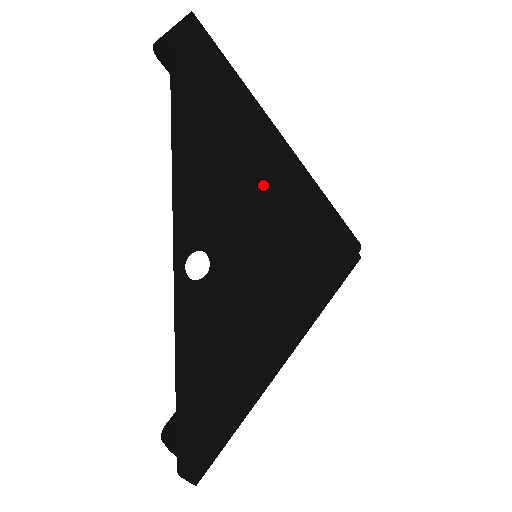
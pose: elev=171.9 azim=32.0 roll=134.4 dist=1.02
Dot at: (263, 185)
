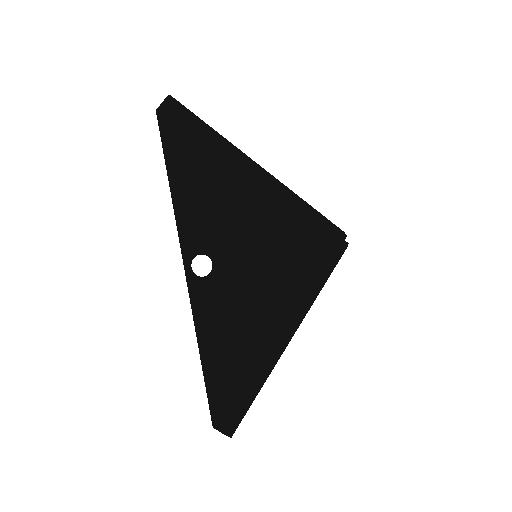
Dot at: (244, 200)
